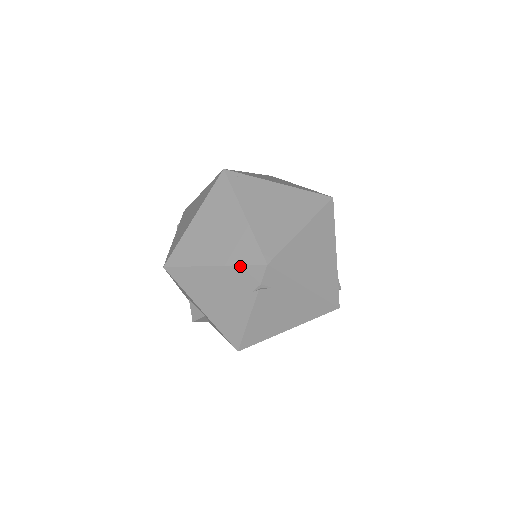
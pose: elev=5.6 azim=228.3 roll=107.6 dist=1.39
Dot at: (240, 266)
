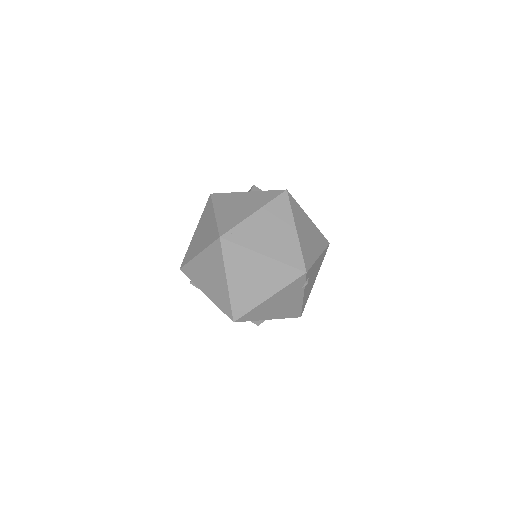
Dot at: (289, 285)
